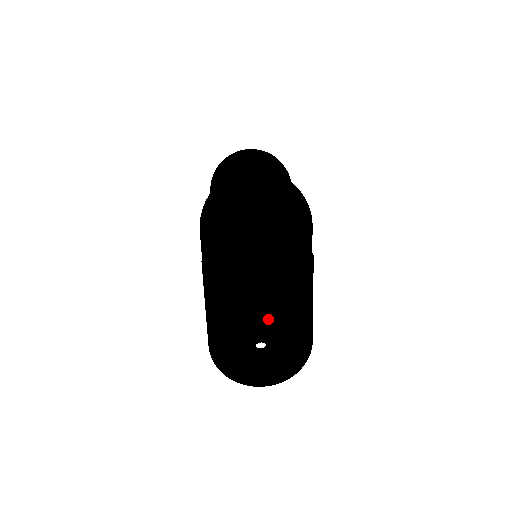
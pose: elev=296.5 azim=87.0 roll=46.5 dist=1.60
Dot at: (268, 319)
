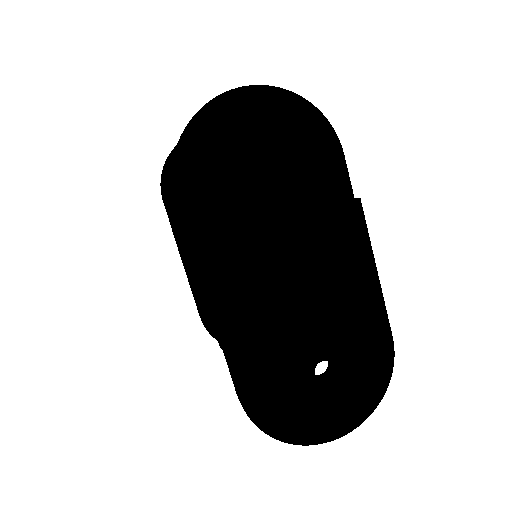
Dot at: (319, 321)
